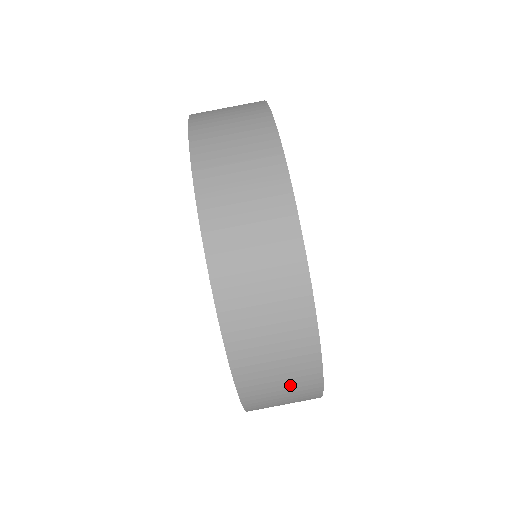
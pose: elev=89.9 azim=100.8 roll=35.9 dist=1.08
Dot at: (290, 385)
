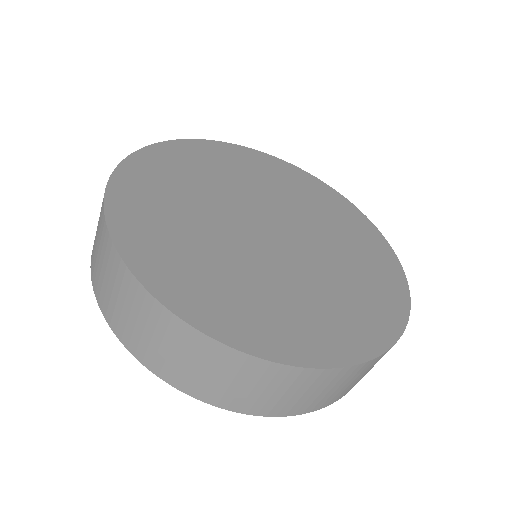
Dot at: occluded
